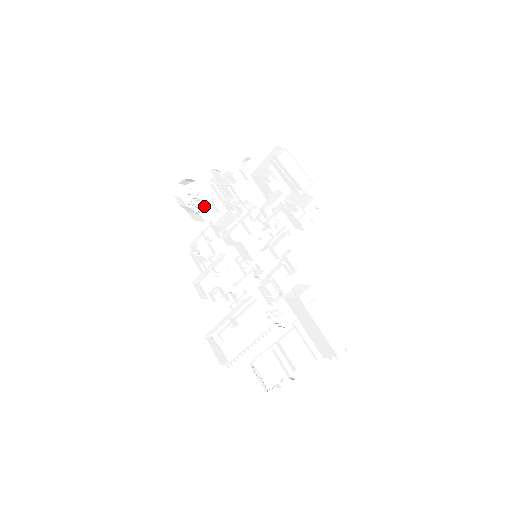
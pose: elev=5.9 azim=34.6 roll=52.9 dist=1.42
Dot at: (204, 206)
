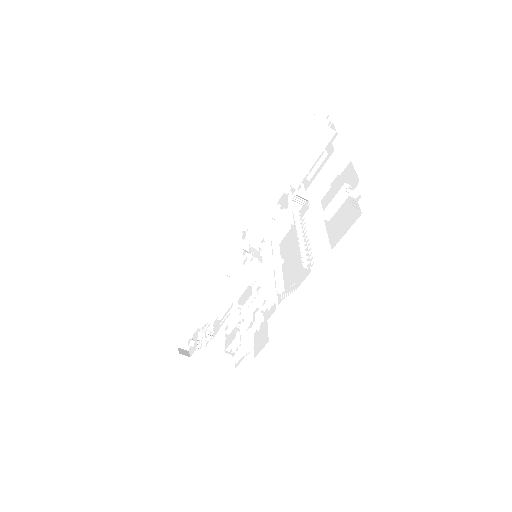
Dot at: (210, 331)
